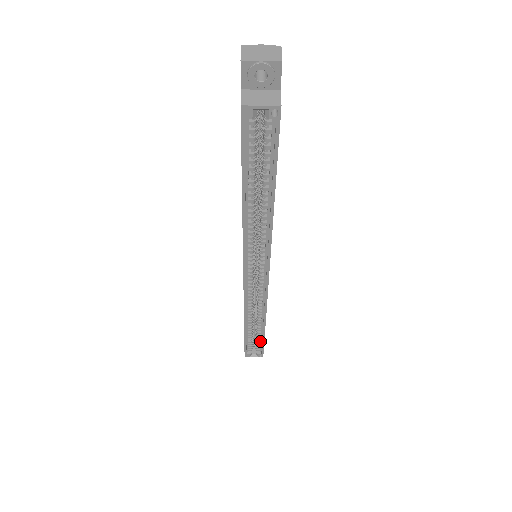
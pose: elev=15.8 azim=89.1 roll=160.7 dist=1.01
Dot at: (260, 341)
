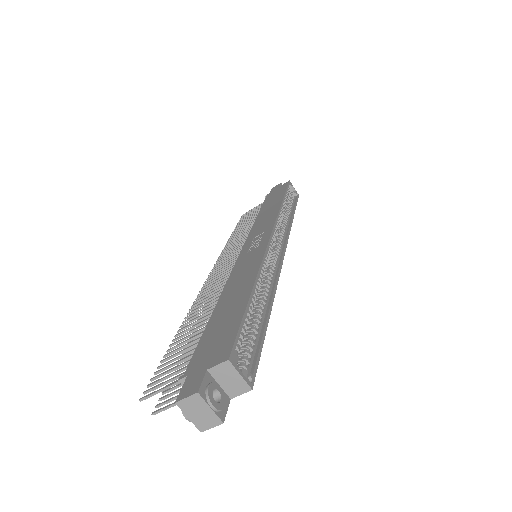
Dot at: (255, 341)
